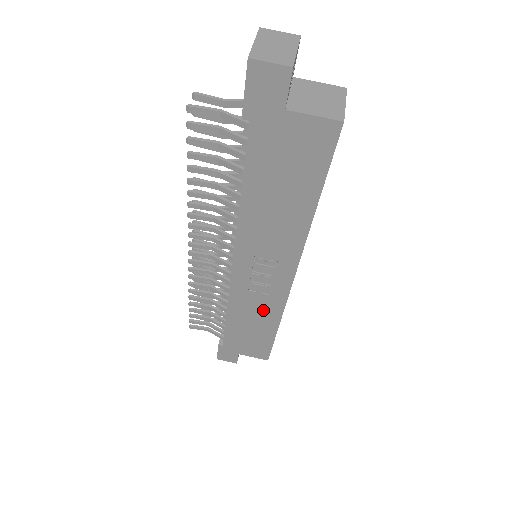
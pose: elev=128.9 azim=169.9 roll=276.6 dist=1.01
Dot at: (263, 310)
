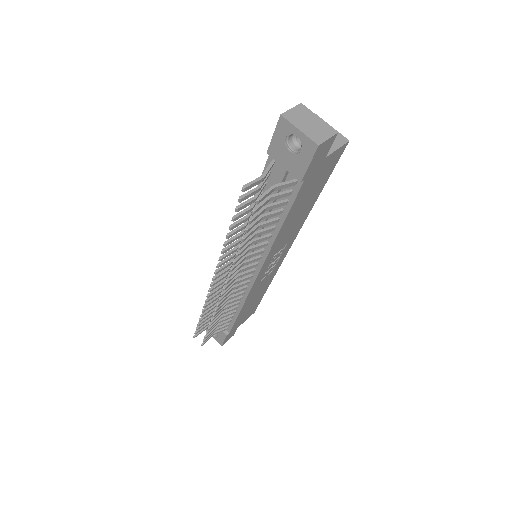
Dot at: (264, 284)
